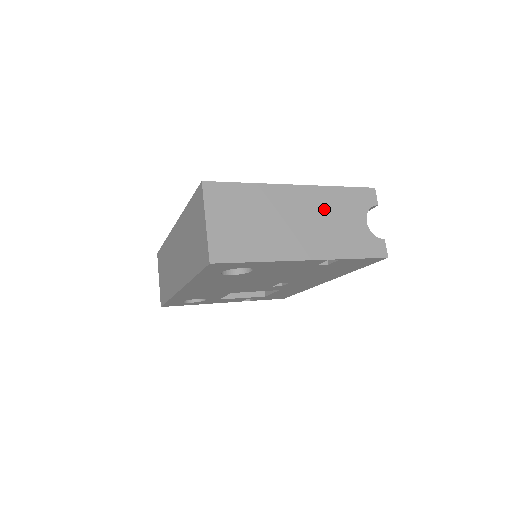
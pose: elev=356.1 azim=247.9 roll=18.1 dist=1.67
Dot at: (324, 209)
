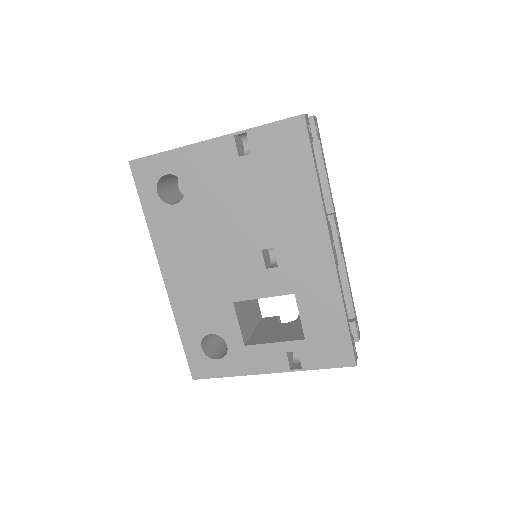
Dot at: occluded
